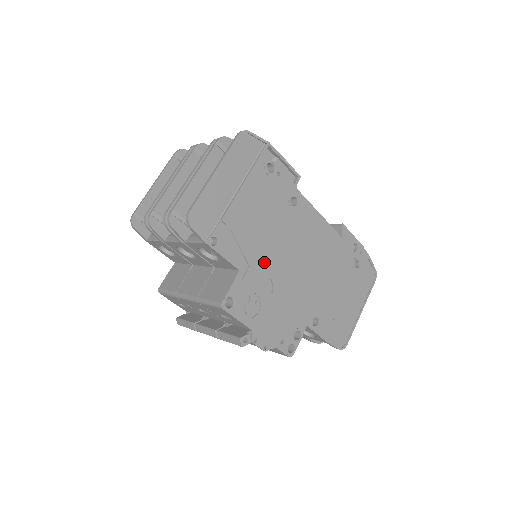
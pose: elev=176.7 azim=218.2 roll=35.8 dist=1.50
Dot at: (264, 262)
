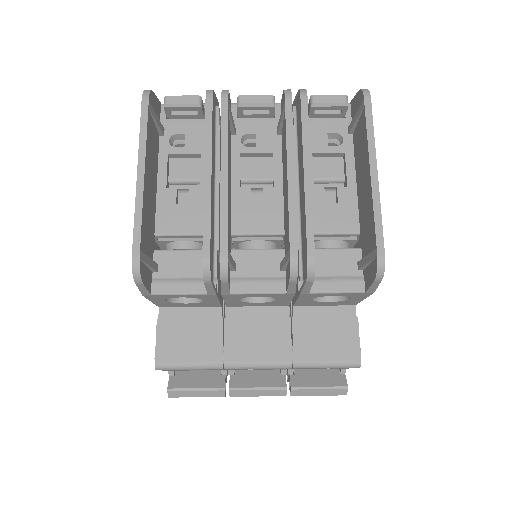
Dot at: occluded
